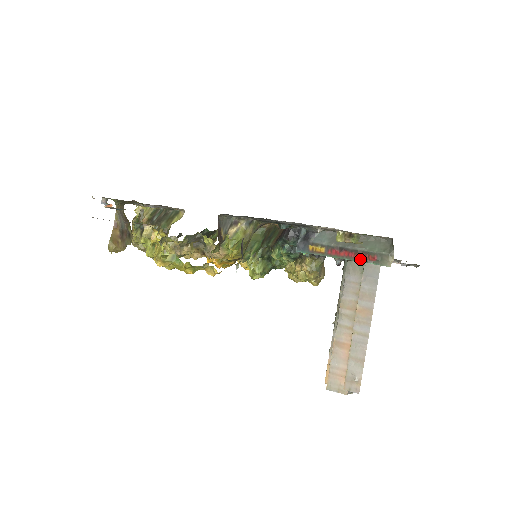
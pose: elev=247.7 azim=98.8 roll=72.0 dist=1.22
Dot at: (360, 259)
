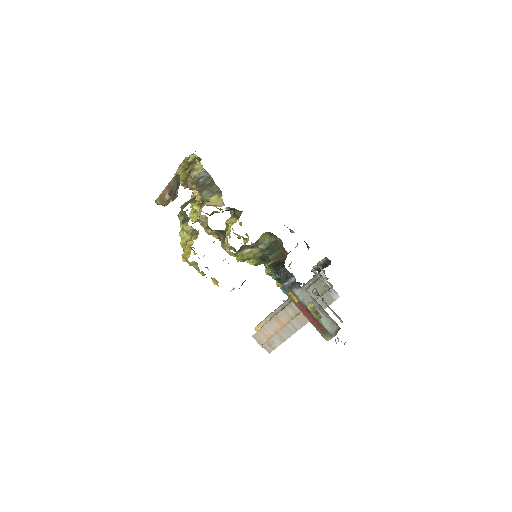
Dot at: (314, 323)
